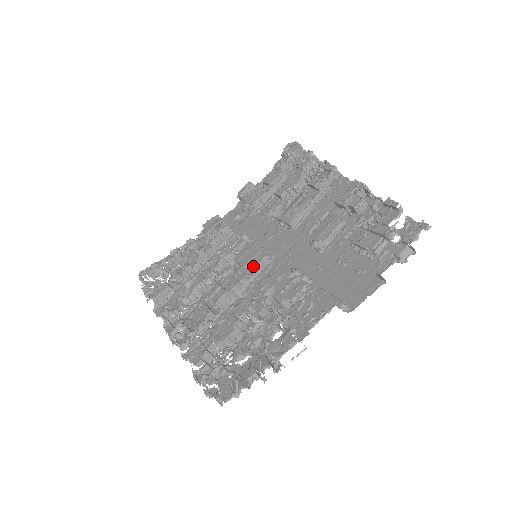
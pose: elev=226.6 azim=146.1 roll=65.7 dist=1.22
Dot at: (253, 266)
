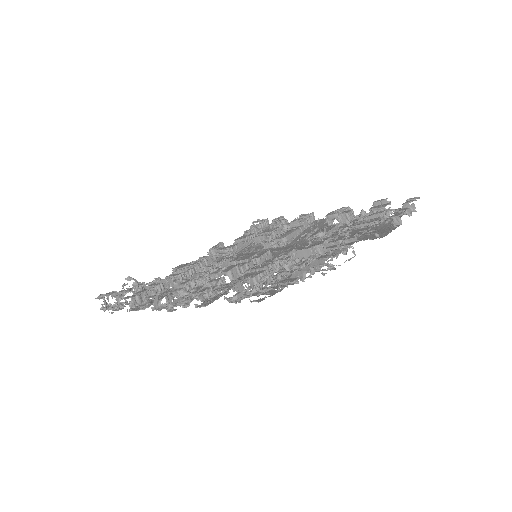
Dot at: (259, 256)
